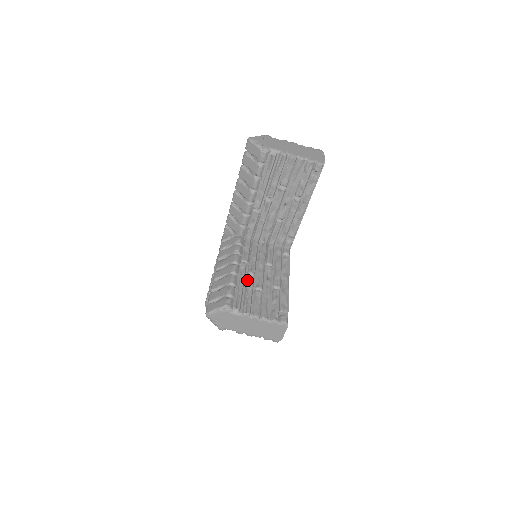
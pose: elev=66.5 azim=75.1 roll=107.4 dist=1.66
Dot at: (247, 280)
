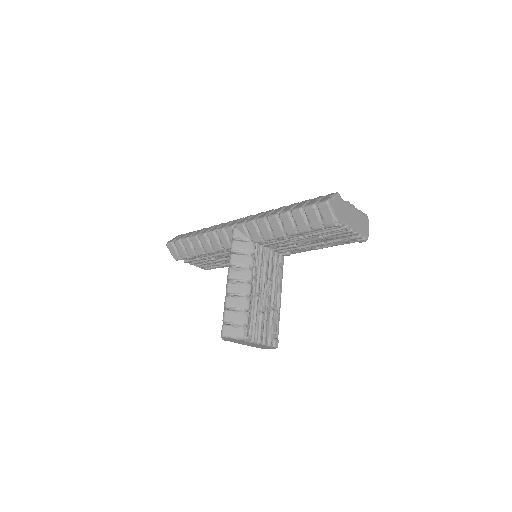
Dot at: (257, 301)
